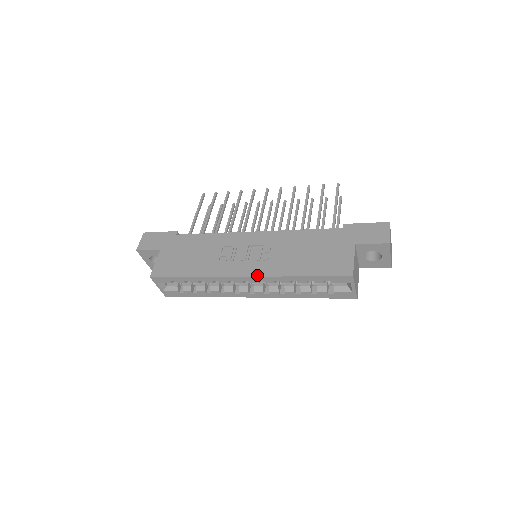
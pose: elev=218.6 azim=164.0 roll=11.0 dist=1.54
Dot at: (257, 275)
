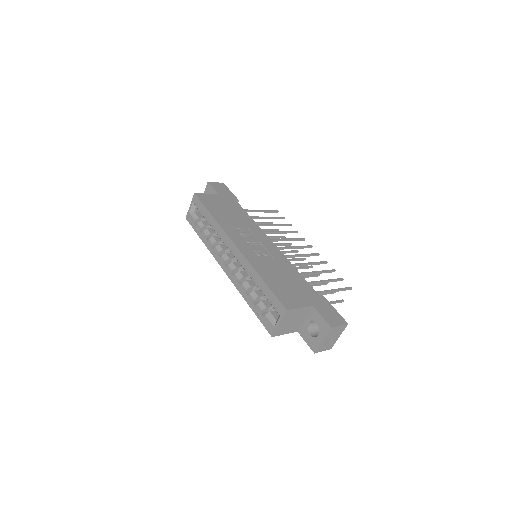
Dot at: (242, 252)
